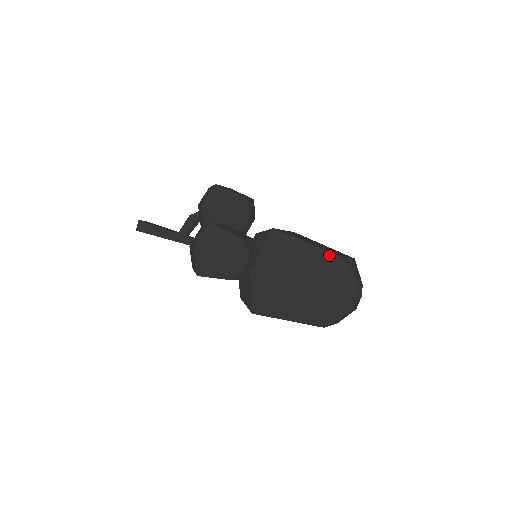
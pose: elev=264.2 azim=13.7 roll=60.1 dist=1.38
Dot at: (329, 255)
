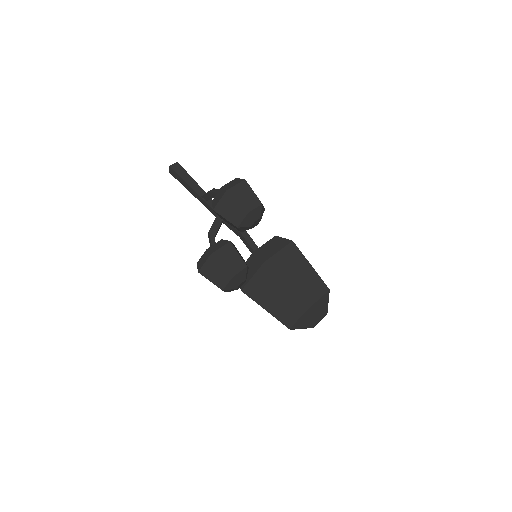
Dot at: (300, 302)
